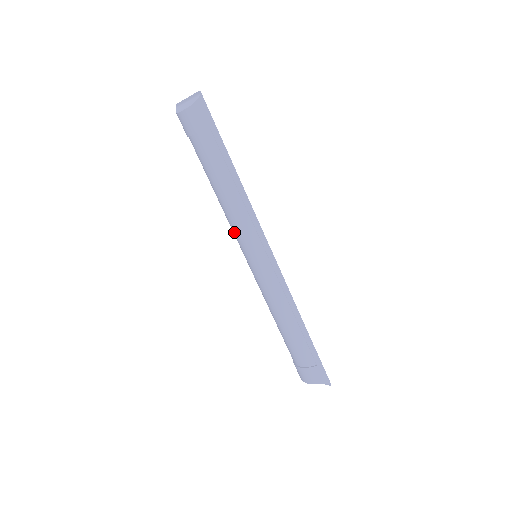
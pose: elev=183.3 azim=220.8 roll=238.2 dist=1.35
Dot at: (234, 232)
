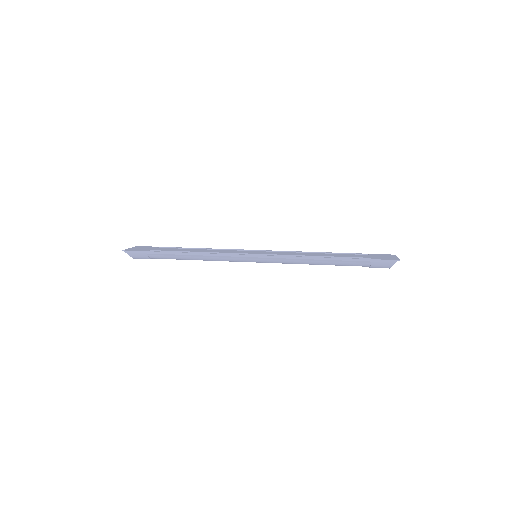
Dot at: occluded
